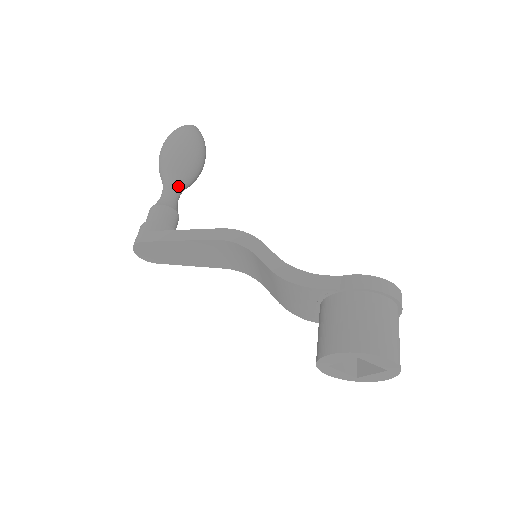
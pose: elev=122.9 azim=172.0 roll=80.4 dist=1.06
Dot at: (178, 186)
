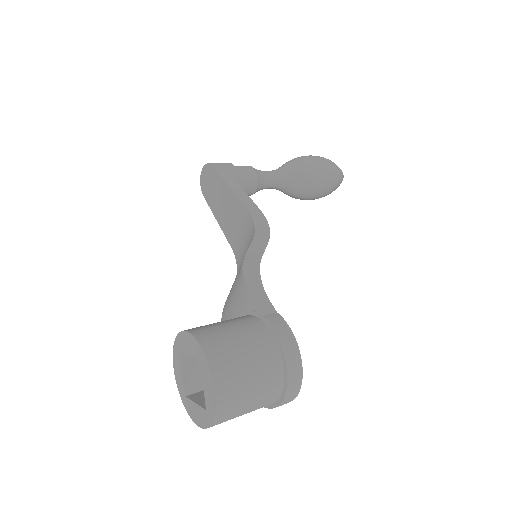
Dot at: (281, 180)
